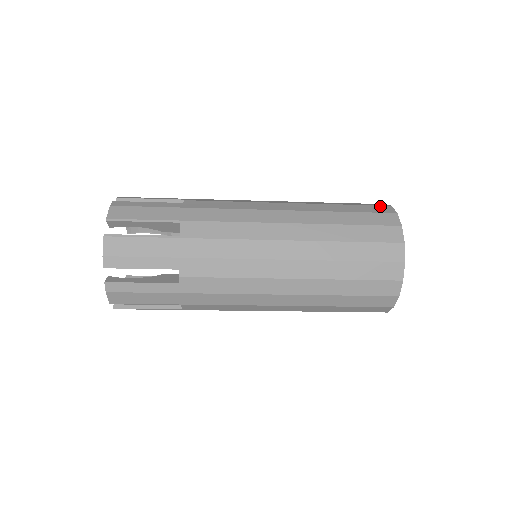
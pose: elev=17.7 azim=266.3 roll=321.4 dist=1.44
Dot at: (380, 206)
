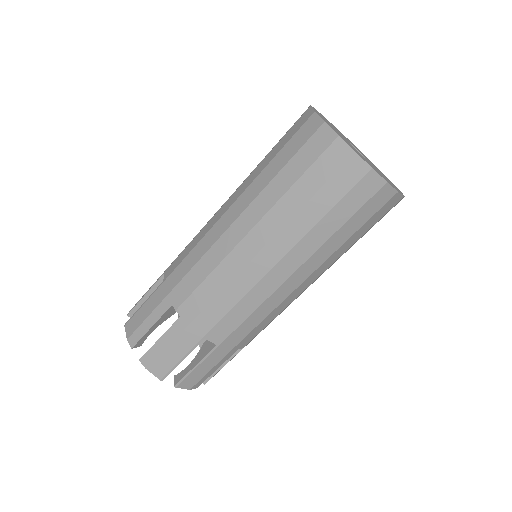
Dot at: occluded
